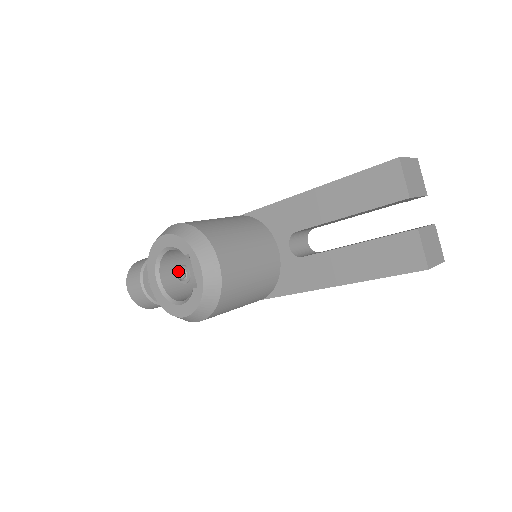
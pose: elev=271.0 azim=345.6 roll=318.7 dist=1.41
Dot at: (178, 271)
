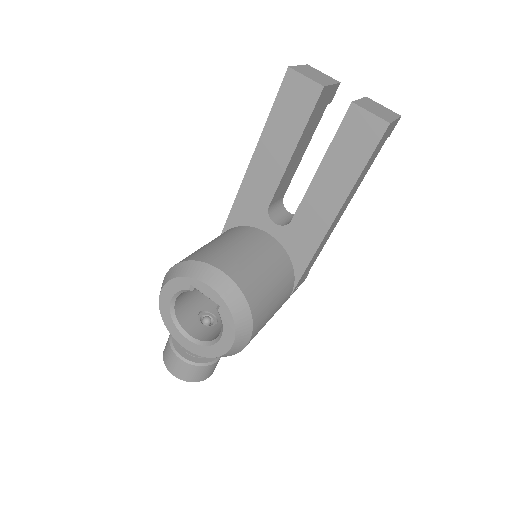
Dot at: (201, 320)
